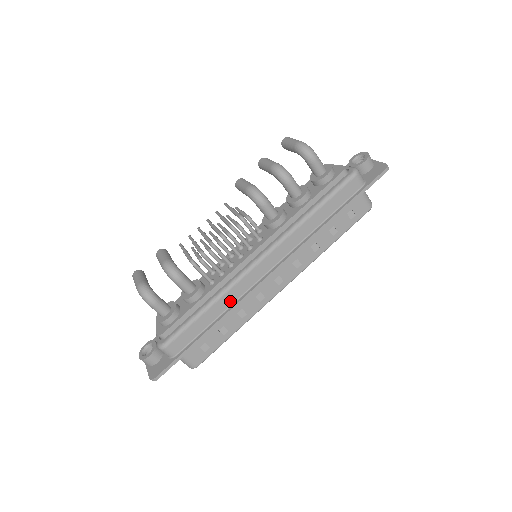
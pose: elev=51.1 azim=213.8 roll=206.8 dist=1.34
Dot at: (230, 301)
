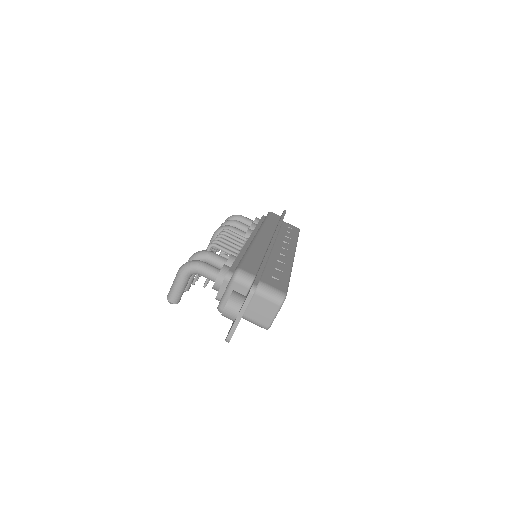
Dot at: (262, 250)
